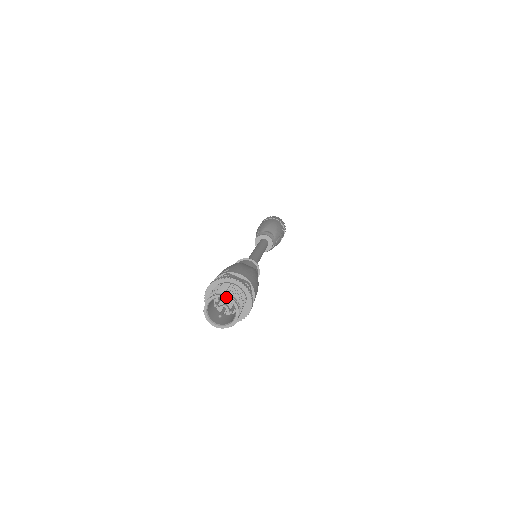
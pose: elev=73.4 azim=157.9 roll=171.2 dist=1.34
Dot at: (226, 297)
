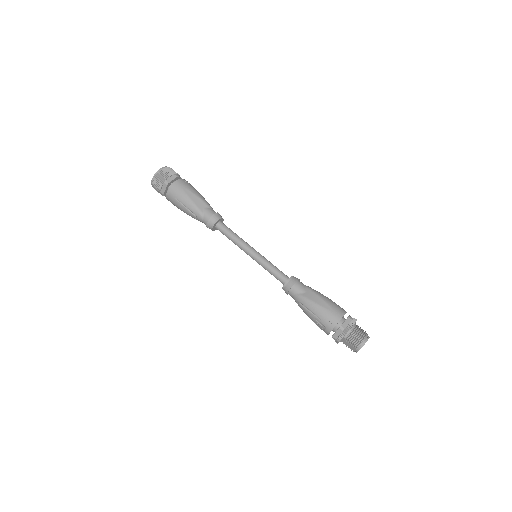
Dot at: occluded
